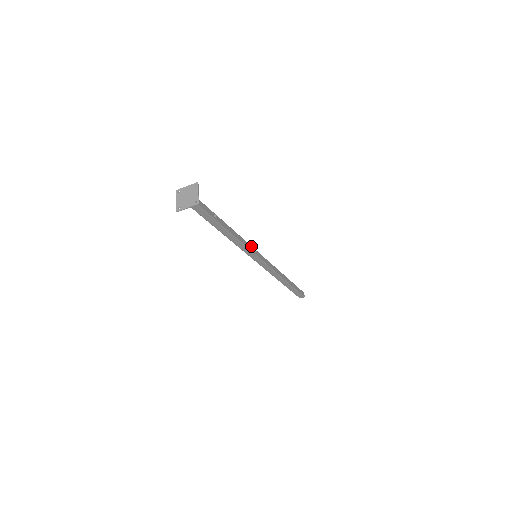
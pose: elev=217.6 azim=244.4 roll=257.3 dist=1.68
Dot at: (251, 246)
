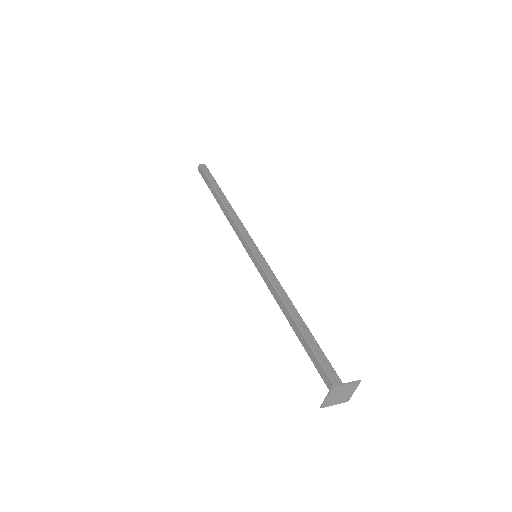
Dot at: (270, 268)
